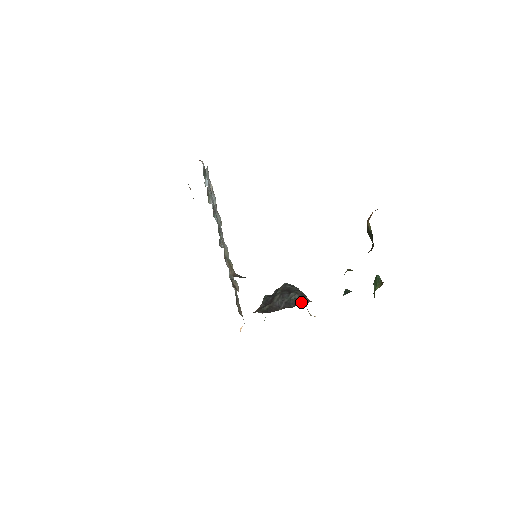
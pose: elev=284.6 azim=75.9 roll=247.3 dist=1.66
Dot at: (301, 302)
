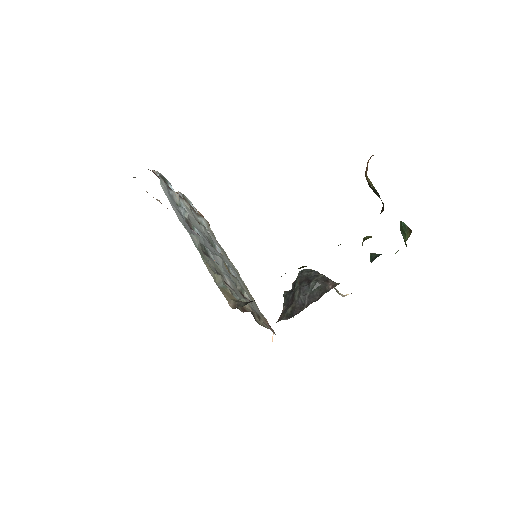
Dot at: (325, 290)
